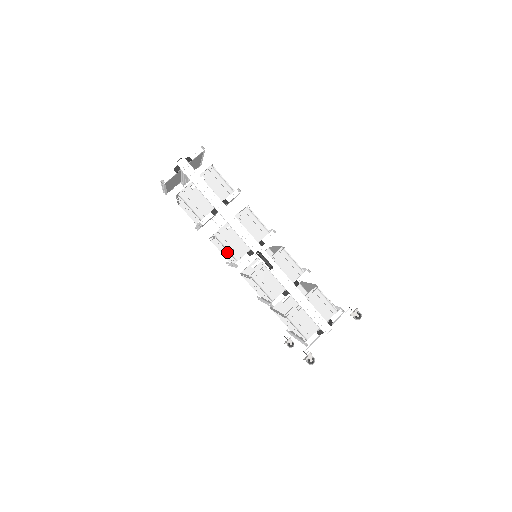
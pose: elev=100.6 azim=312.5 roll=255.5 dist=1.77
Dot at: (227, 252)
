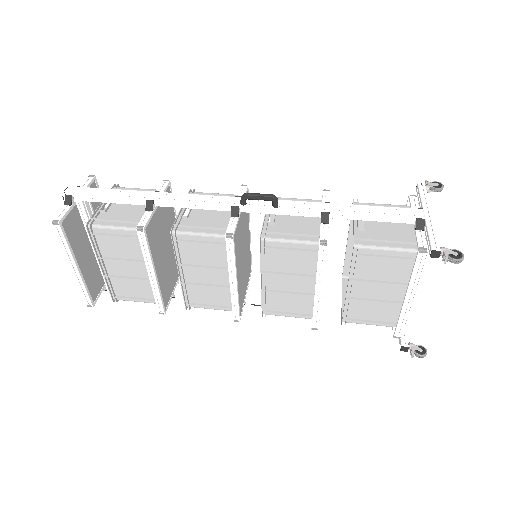
Dot at: (206, 242)
